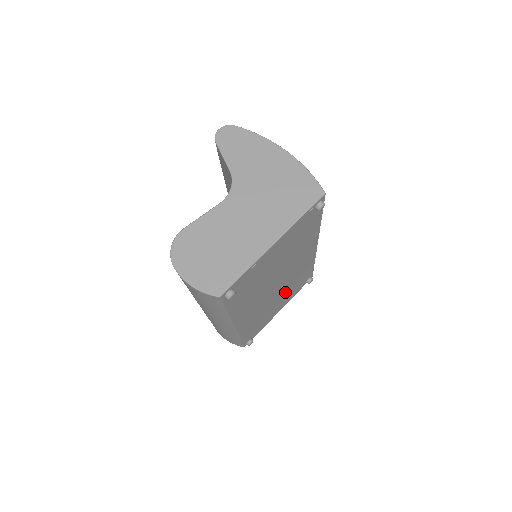
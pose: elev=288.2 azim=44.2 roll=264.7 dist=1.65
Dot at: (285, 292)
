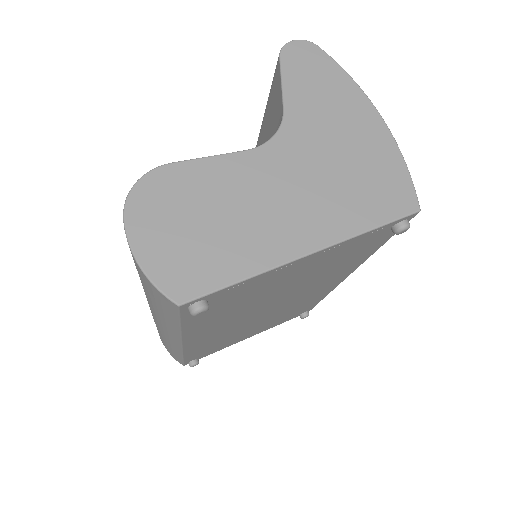
Dot at: (270, 320)
